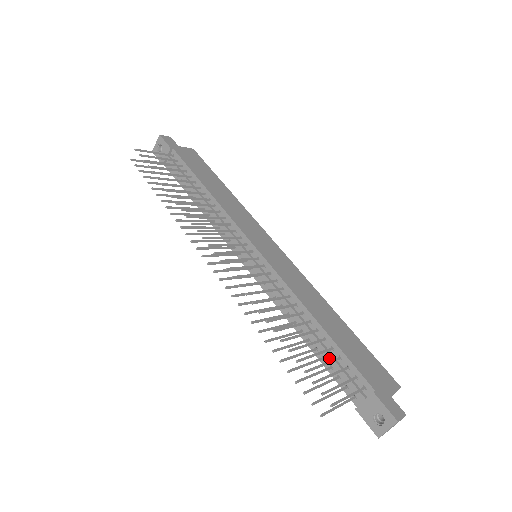
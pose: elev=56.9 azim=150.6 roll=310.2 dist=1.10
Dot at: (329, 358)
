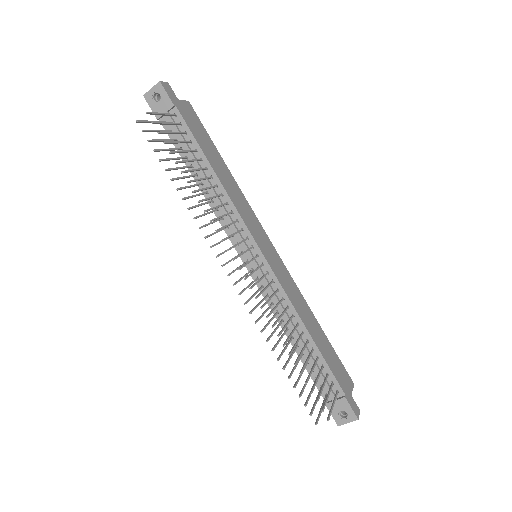
Dot at: occluded
